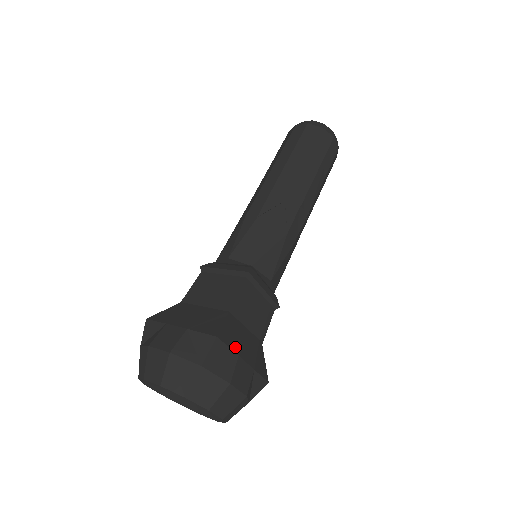
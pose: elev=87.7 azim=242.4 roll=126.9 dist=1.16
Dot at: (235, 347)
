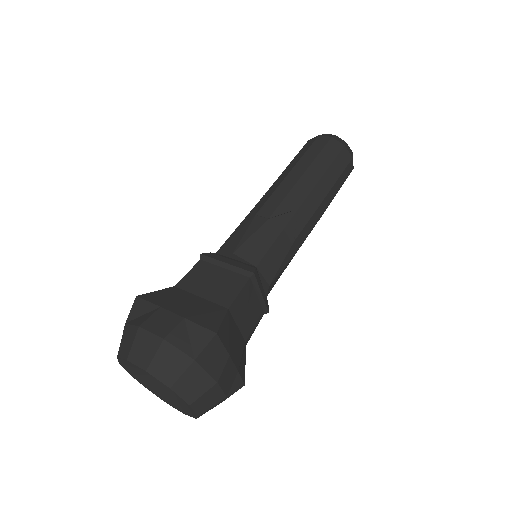
Dot at: (228, 346)
